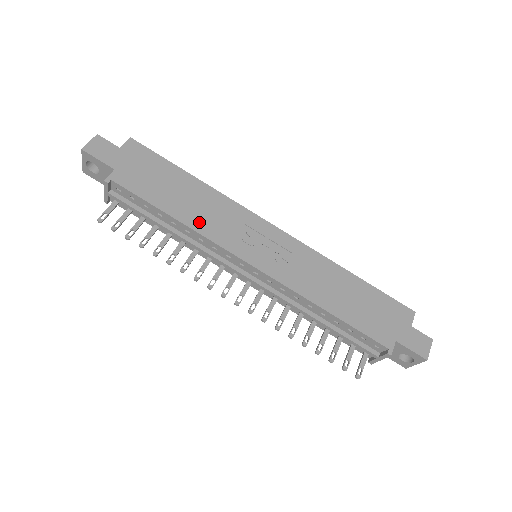
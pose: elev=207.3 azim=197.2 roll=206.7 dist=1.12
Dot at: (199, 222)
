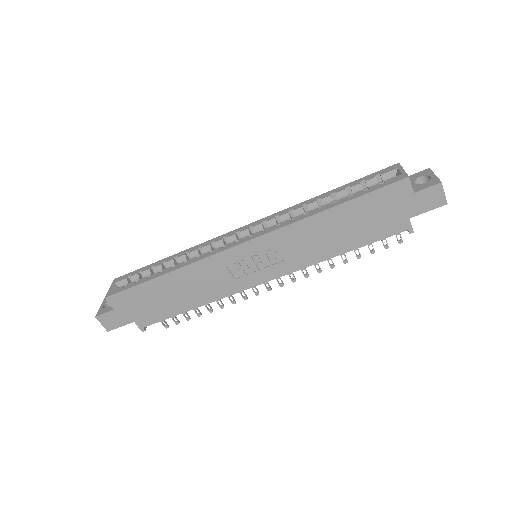
Dot at: (207, 295)
